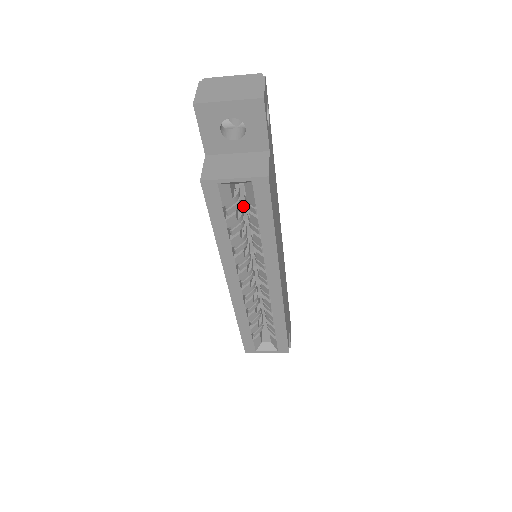
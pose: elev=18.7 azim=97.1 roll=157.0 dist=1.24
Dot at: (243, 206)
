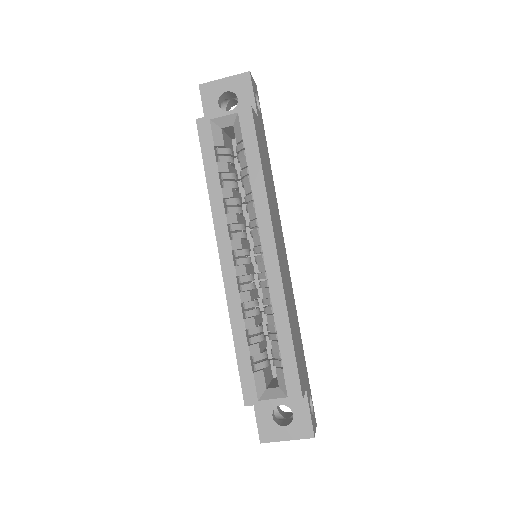
Dot at: (241, 195)
